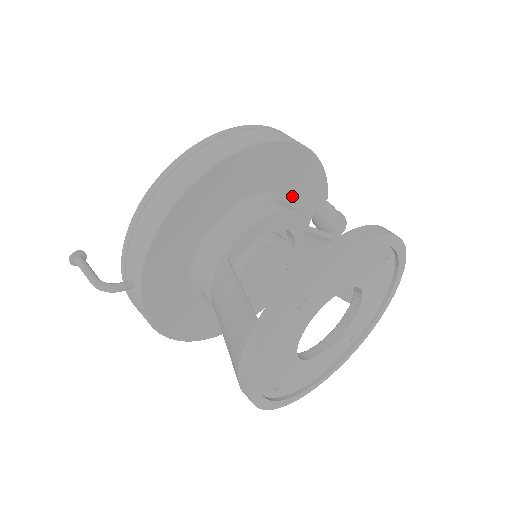
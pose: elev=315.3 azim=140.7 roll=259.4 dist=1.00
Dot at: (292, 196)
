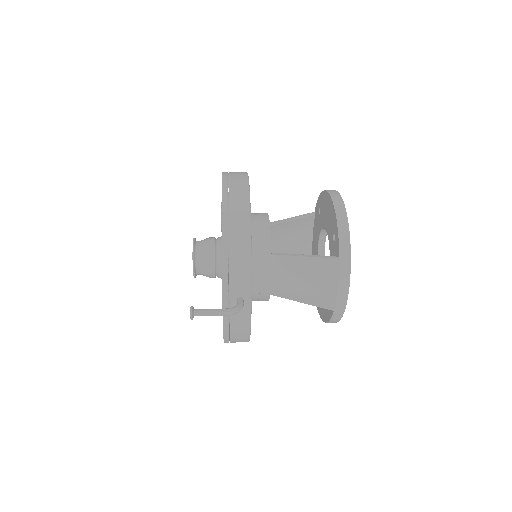
Dot at: occluded
